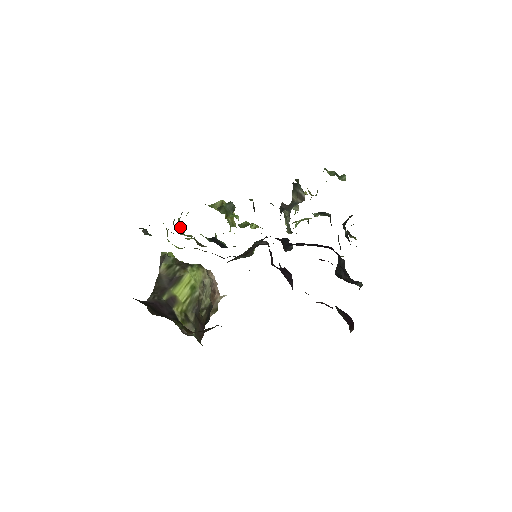
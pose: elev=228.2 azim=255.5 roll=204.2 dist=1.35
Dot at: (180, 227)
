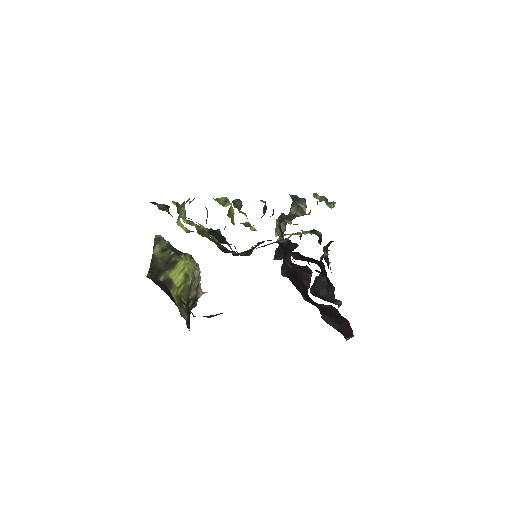
Dot at: (183, 213)
